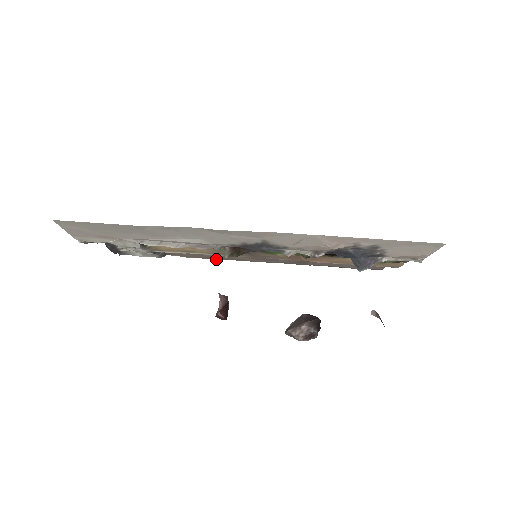
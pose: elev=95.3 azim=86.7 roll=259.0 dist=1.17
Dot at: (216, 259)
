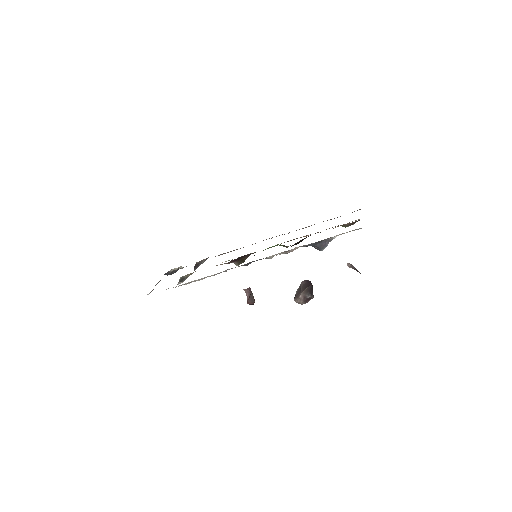
Dot at: occluded
